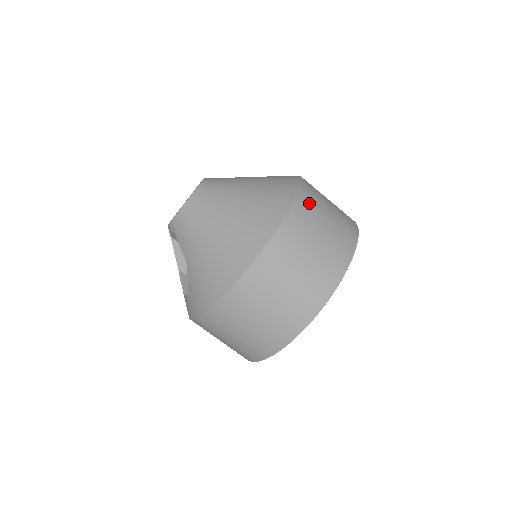
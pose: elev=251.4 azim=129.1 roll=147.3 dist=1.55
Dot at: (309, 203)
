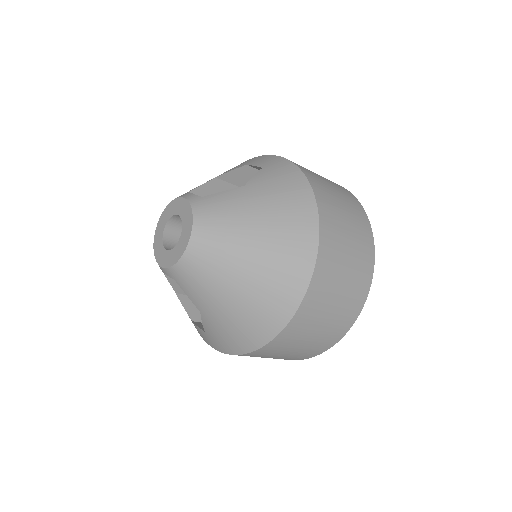
Dot at: (331, 230)
